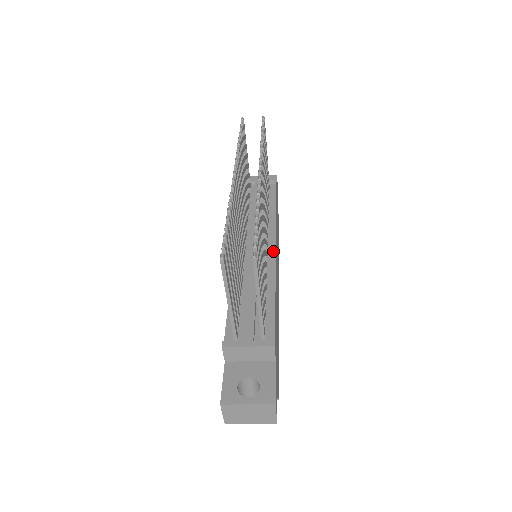
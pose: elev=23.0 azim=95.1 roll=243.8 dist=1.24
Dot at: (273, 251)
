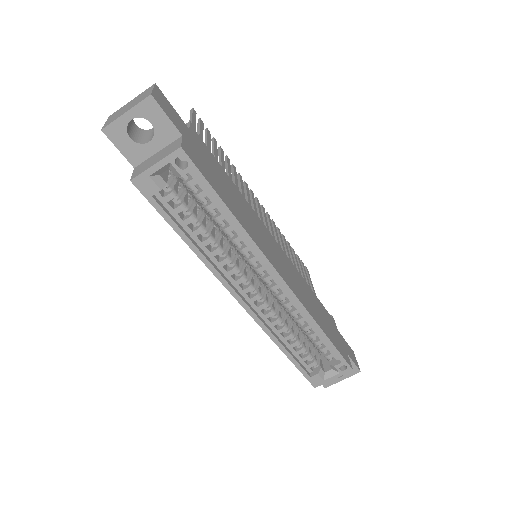
Dot at: occluded
